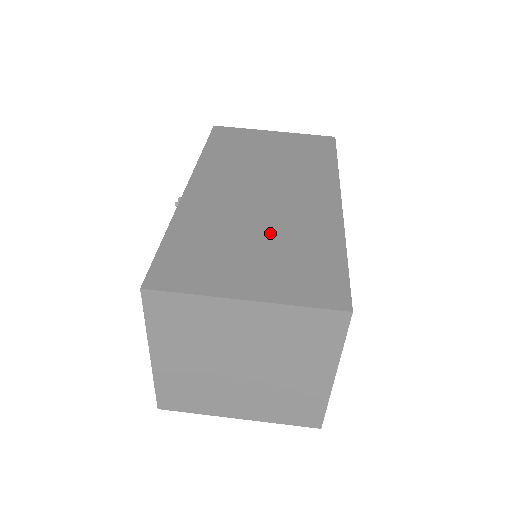
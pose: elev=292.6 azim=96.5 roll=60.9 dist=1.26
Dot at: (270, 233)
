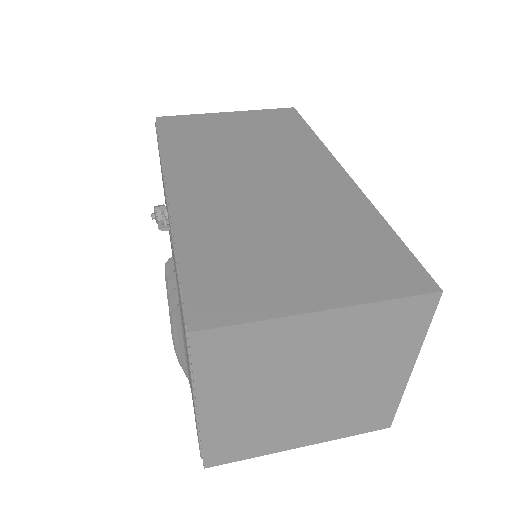
Dot at: (297, 224)
